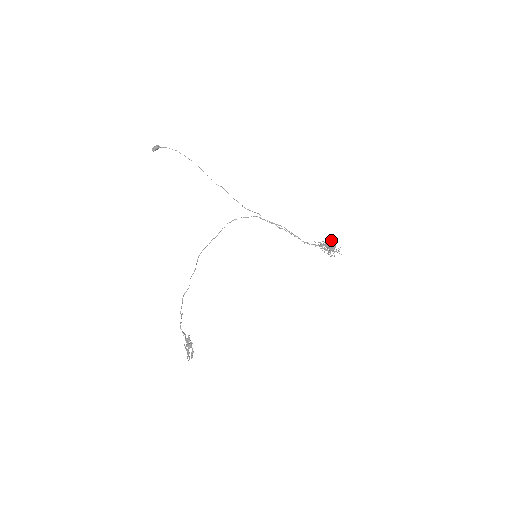
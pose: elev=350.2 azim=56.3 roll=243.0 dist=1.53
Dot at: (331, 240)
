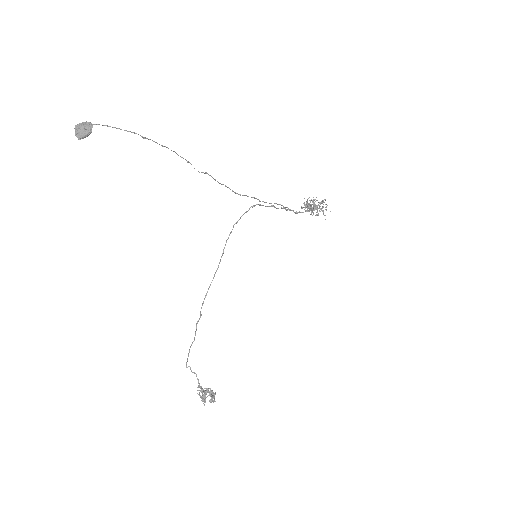
Dot at: (322, 202)
